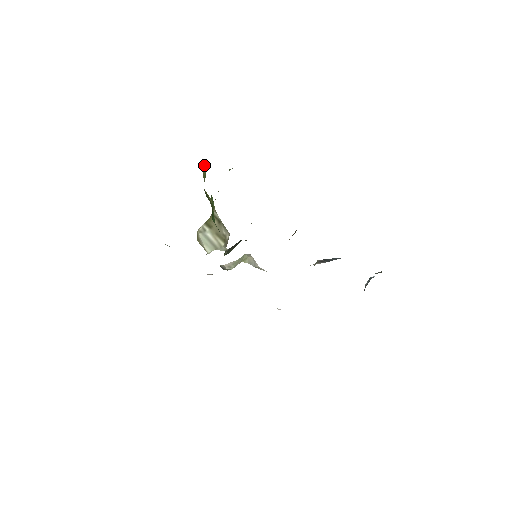
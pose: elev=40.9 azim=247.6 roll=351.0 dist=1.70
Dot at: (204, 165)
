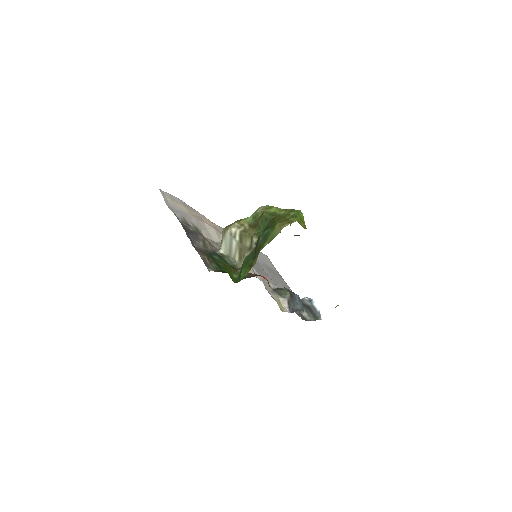
Dot at: (282, 228)
